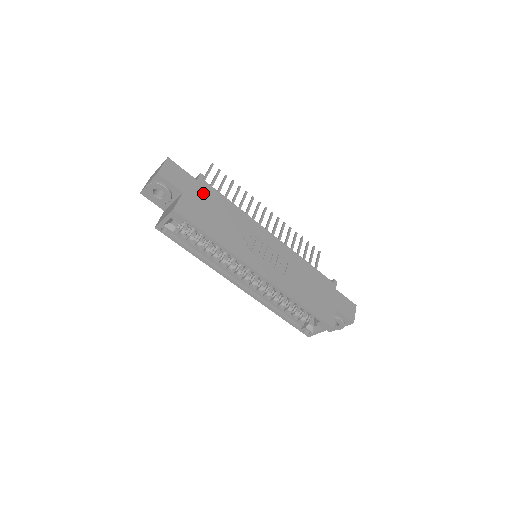
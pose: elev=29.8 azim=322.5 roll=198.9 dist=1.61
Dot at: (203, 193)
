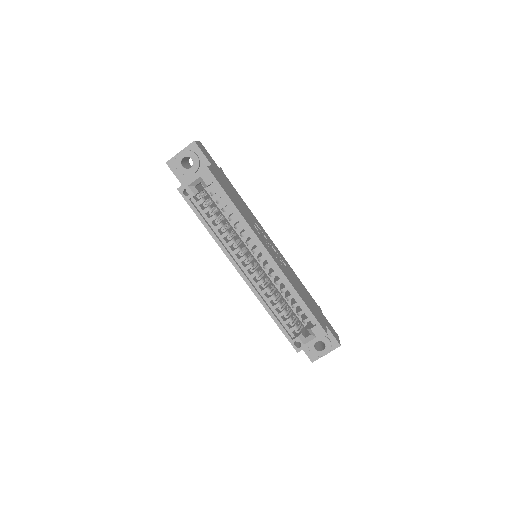
Dot at: (224, 178)
